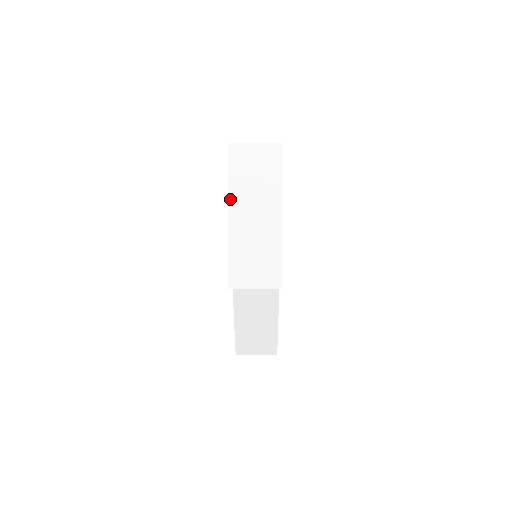
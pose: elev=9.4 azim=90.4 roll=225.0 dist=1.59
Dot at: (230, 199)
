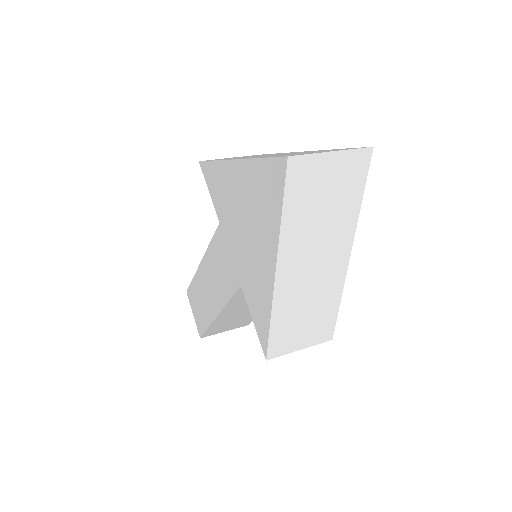
Dot at: (281, 248)
